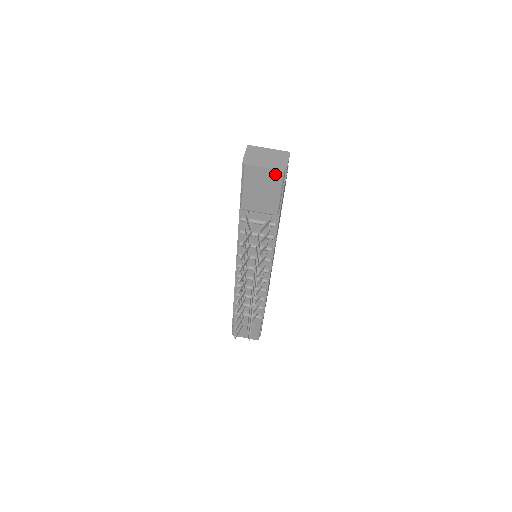
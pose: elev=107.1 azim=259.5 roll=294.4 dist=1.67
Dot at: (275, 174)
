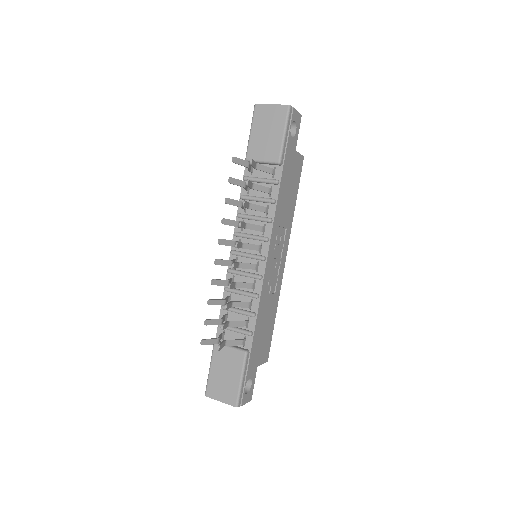
Dot at: (281, 110)
